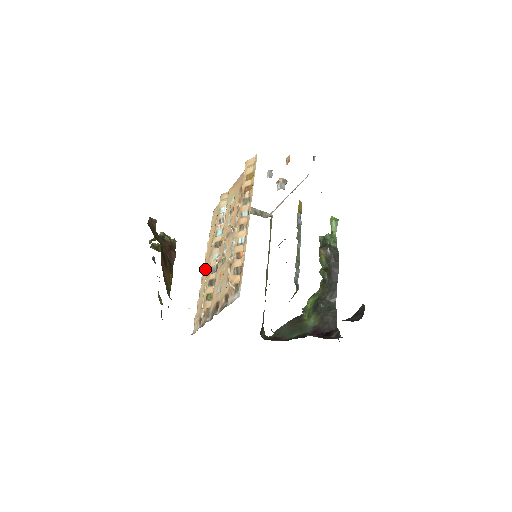
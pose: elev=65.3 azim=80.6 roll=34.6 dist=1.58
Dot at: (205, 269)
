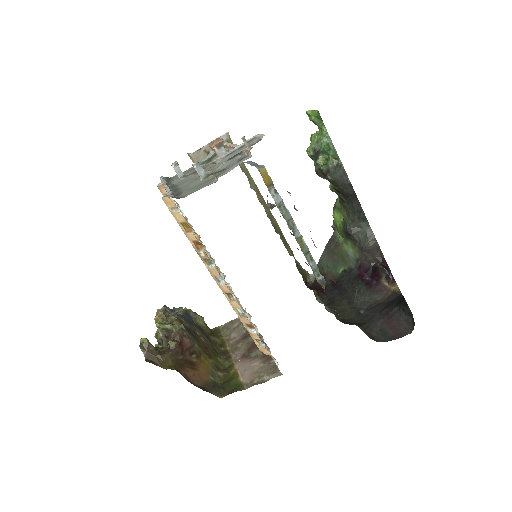
Dot at: occluded
